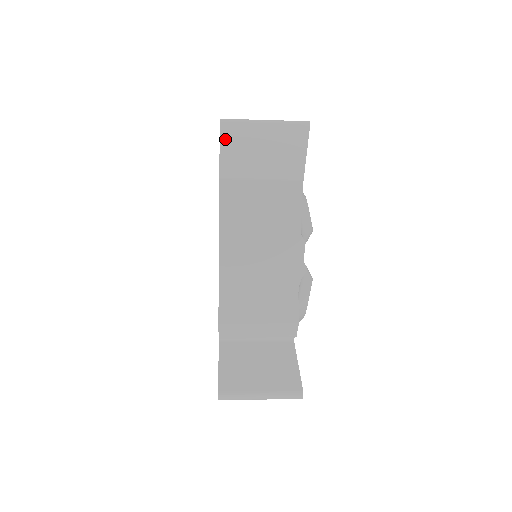
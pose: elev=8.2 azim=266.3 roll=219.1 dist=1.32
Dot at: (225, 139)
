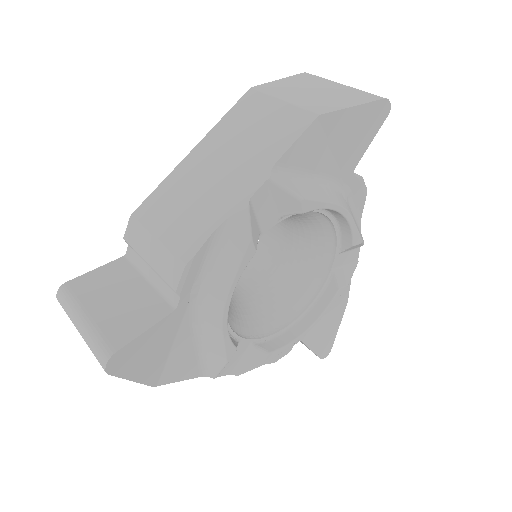
Dot at: occluded
